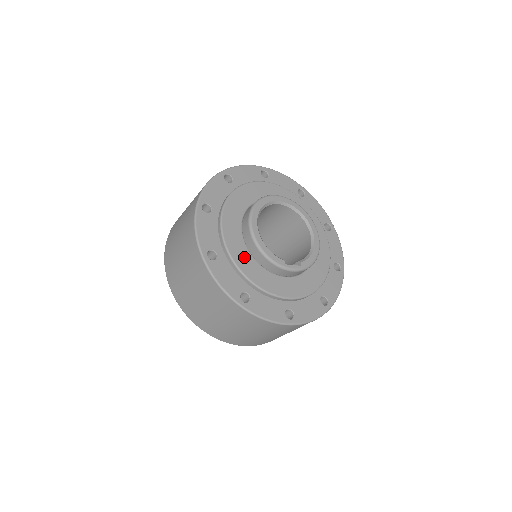
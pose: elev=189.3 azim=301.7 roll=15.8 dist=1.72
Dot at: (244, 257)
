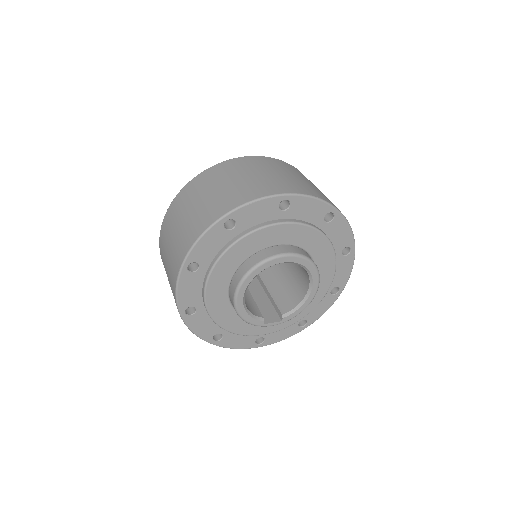
Dot at: (224, 312)
